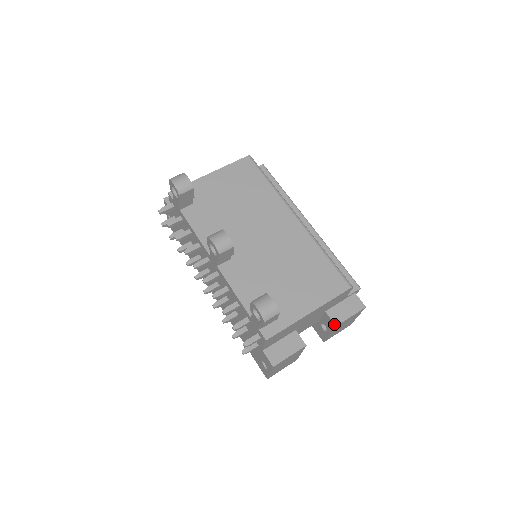
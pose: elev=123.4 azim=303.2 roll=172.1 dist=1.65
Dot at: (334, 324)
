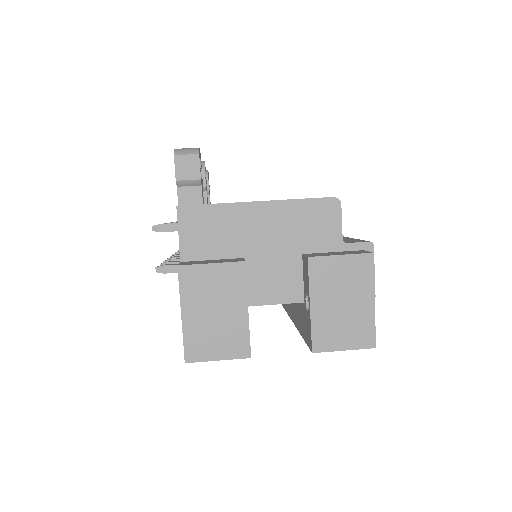
Dot at: (306, 257)
